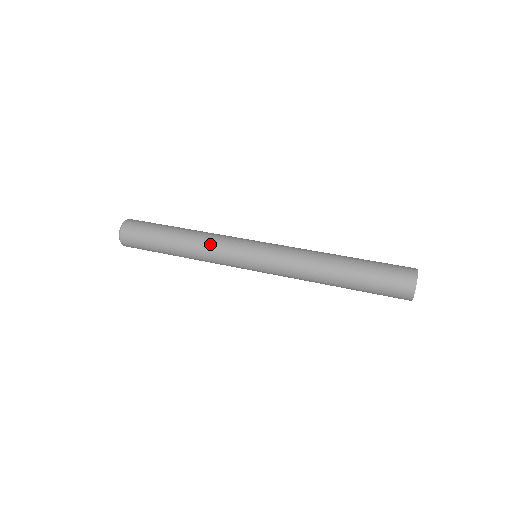
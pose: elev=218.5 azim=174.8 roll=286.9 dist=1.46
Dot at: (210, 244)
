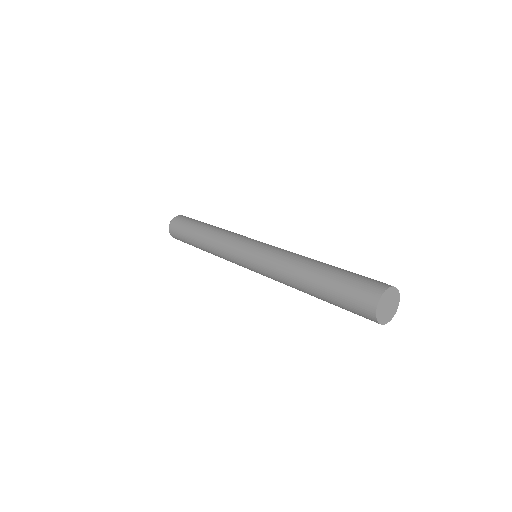
Dot at: (218, 244)
